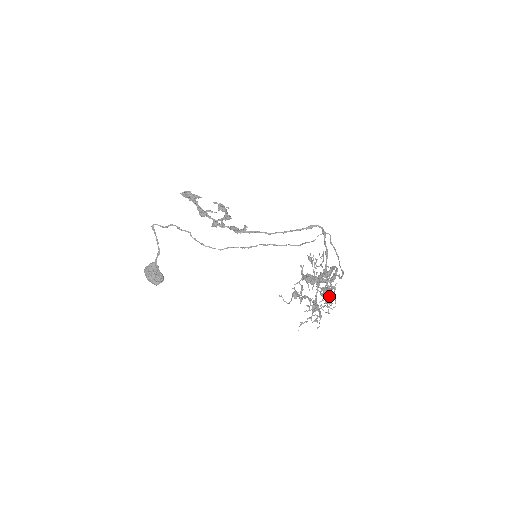
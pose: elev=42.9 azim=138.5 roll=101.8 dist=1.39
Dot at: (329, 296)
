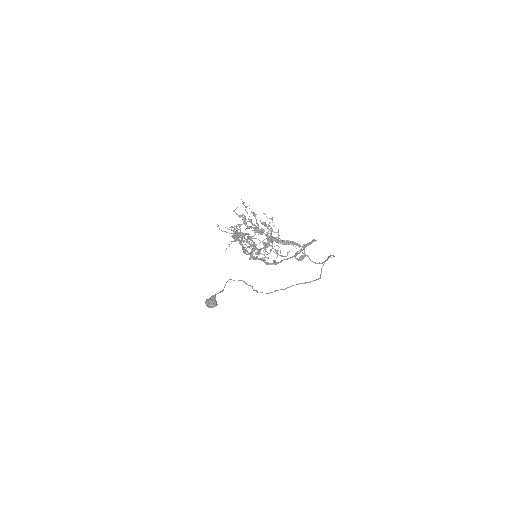
Dot at: (280, 255)
